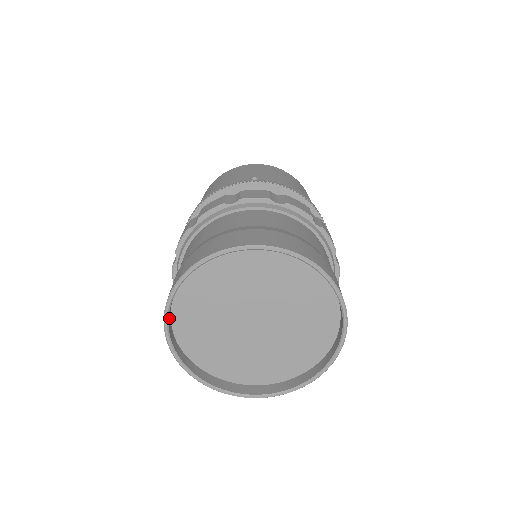
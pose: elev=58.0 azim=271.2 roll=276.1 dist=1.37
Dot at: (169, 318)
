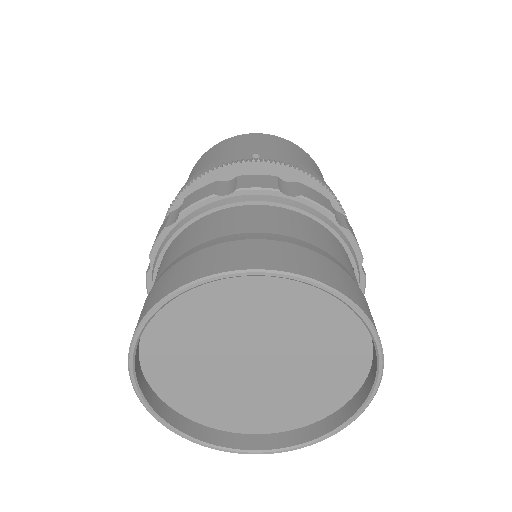
Dot at: (136, 359)
